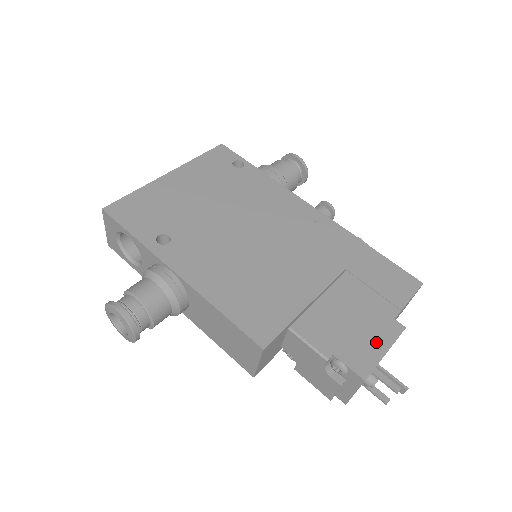
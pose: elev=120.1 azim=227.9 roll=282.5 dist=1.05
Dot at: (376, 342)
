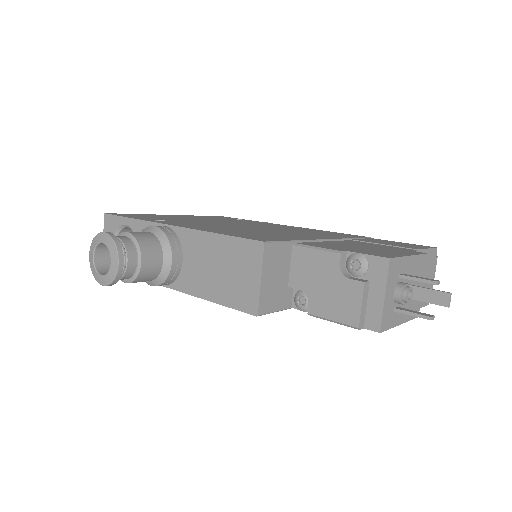
Dot at: (395, 253)
